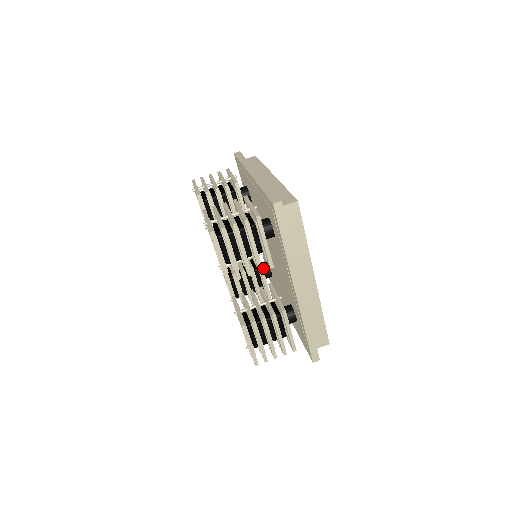
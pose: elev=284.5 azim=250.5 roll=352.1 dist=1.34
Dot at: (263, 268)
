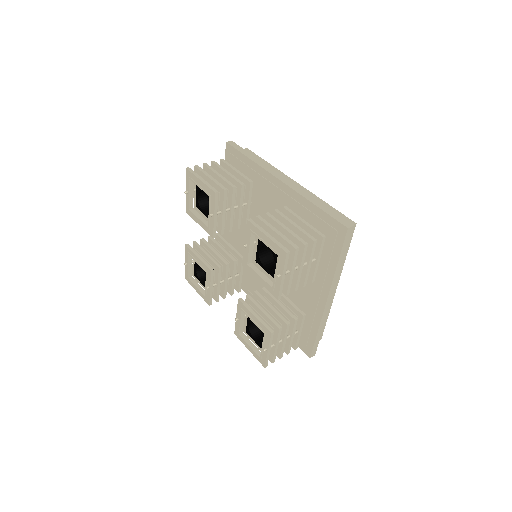
Dot at: occluded
